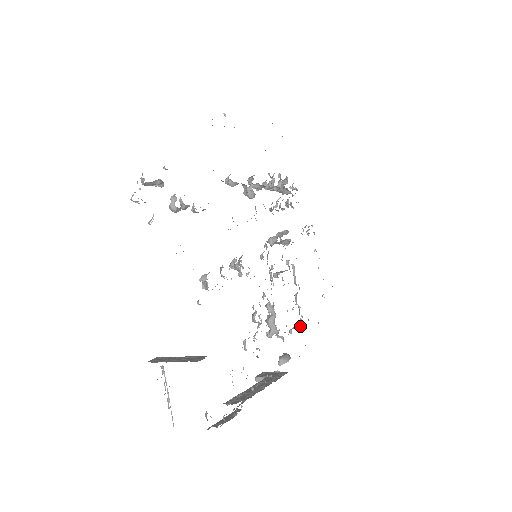
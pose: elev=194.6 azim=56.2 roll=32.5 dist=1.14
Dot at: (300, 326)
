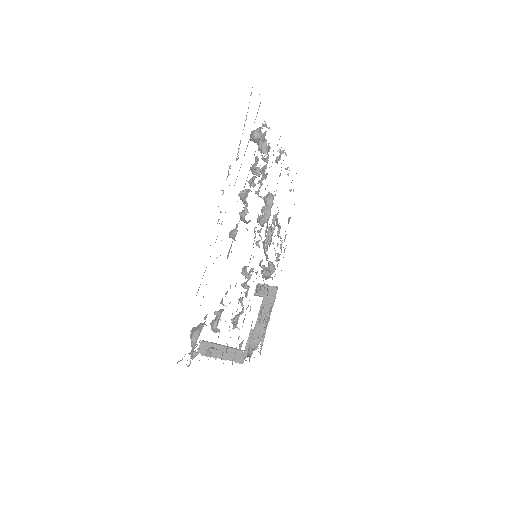
Dot at: (281, 247)
